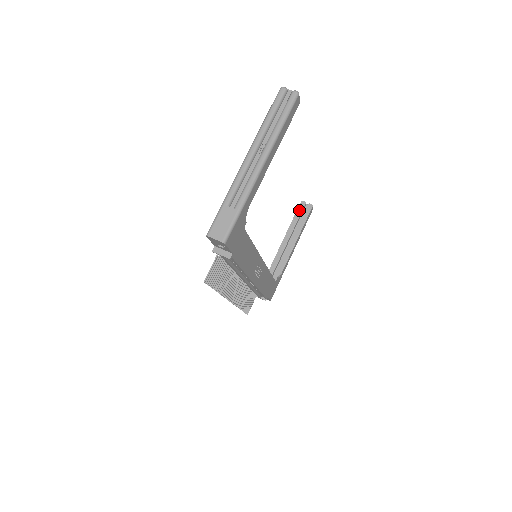
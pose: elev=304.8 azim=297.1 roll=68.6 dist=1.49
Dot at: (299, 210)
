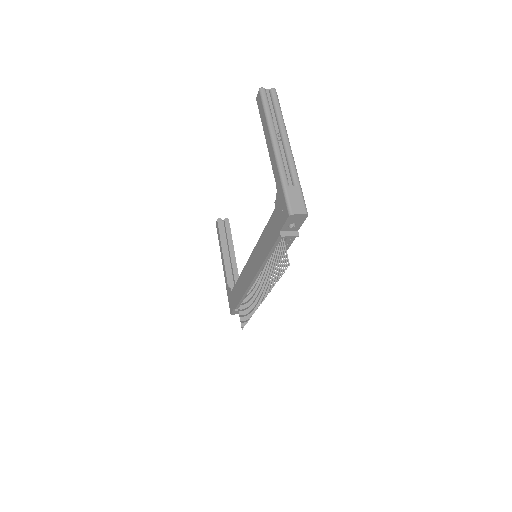
Dot at: (220, 227)
